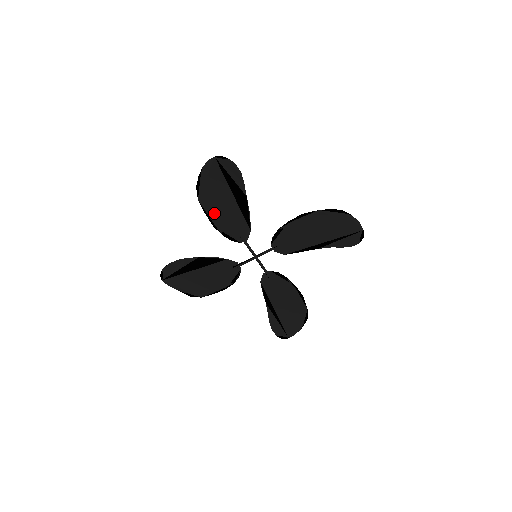
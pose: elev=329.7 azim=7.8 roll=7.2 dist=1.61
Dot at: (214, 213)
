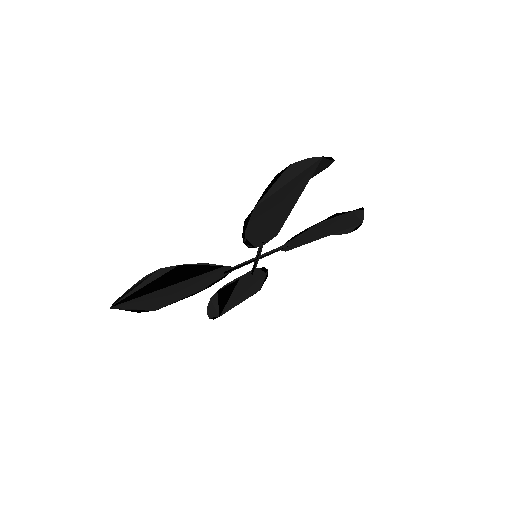
Dot at: (257, 221)
